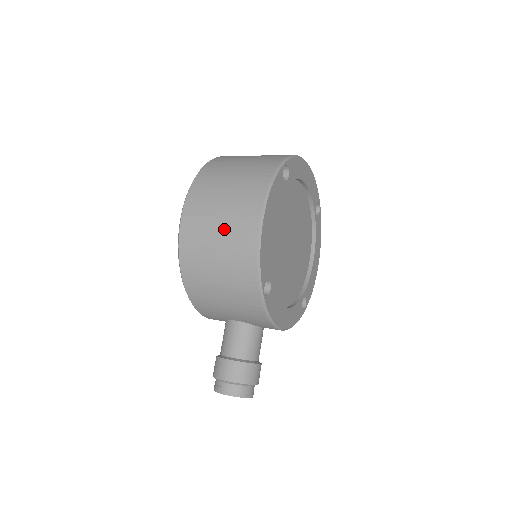
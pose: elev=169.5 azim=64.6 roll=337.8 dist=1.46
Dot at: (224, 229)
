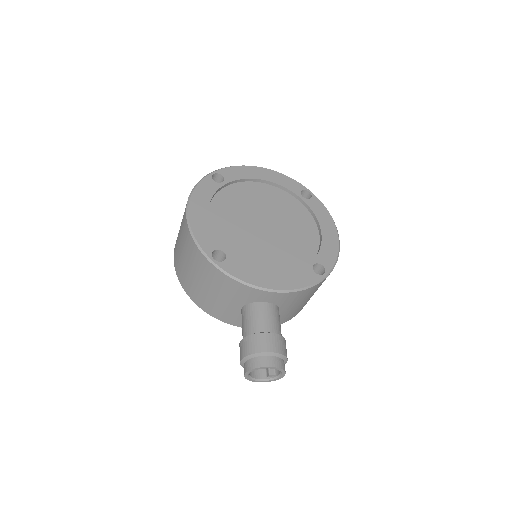
Dot at: (181, 238)
